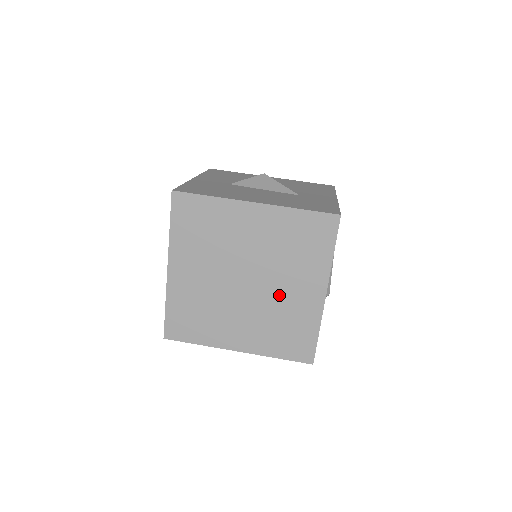
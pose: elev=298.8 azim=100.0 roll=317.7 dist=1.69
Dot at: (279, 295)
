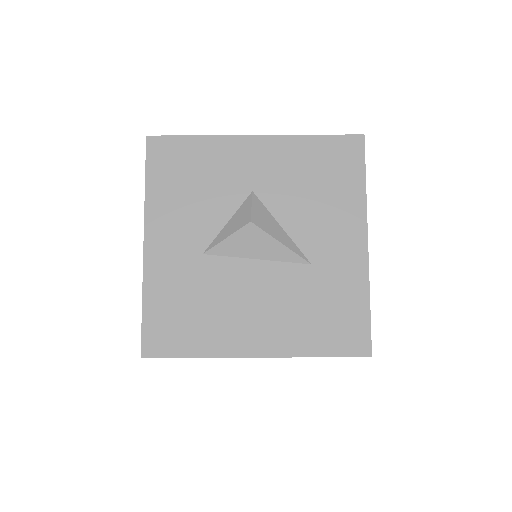
Dot at: occluded
